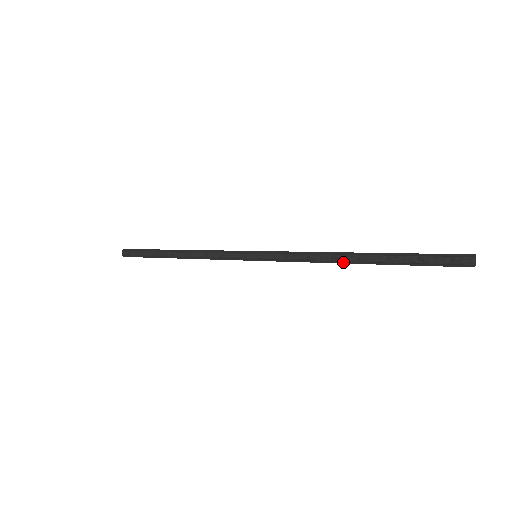
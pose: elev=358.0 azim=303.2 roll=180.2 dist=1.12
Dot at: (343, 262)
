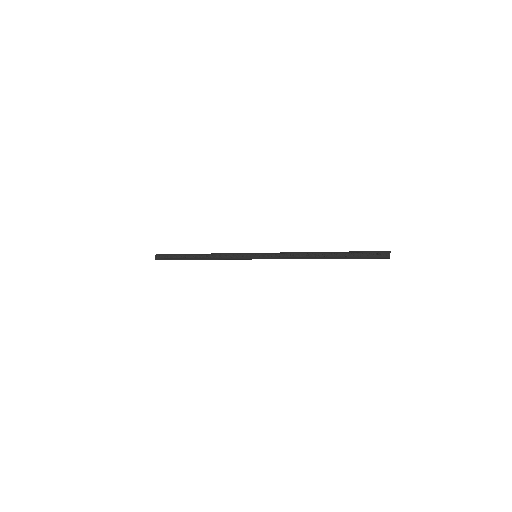
Dot at: (313, 258)
